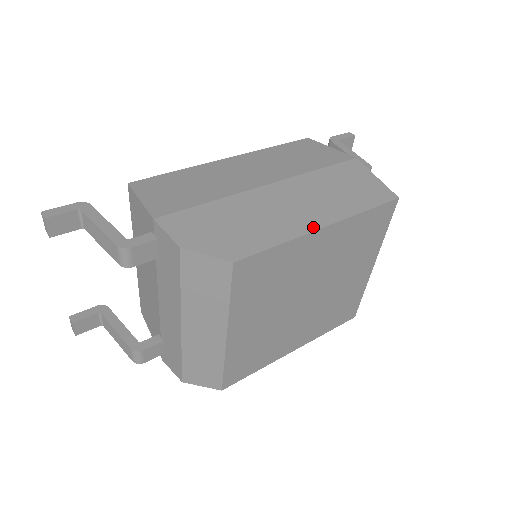
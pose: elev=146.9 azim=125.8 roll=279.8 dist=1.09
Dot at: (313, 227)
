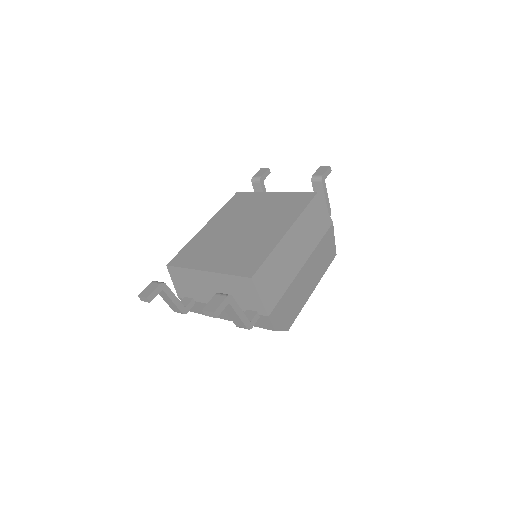
Dot at: (311, 293)
